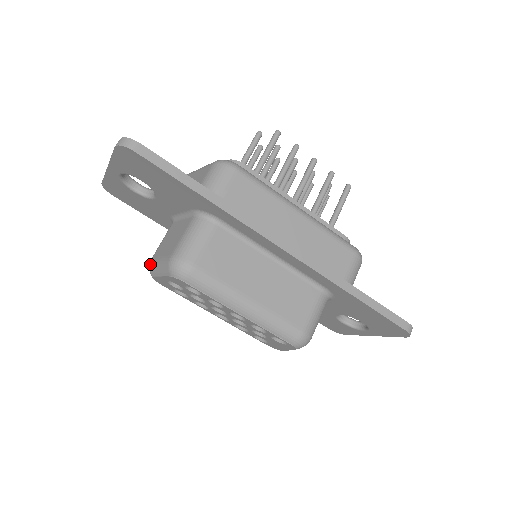
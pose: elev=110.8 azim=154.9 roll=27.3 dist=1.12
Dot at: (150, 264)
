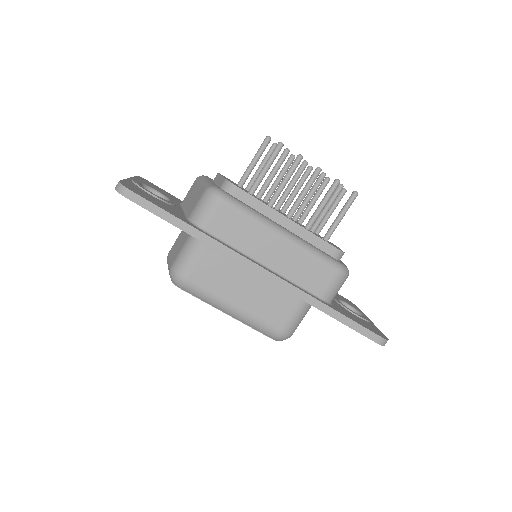
Dot at: (167, 258)
